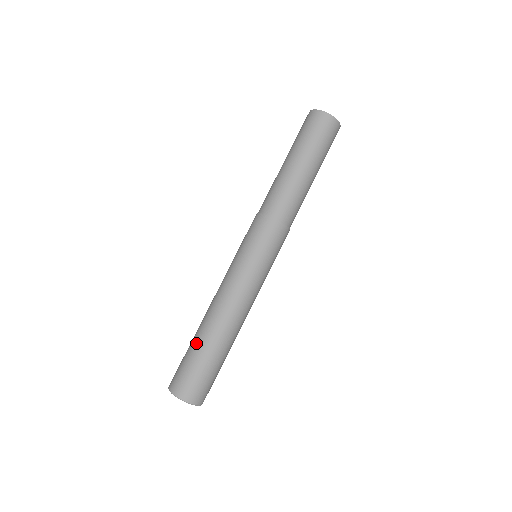
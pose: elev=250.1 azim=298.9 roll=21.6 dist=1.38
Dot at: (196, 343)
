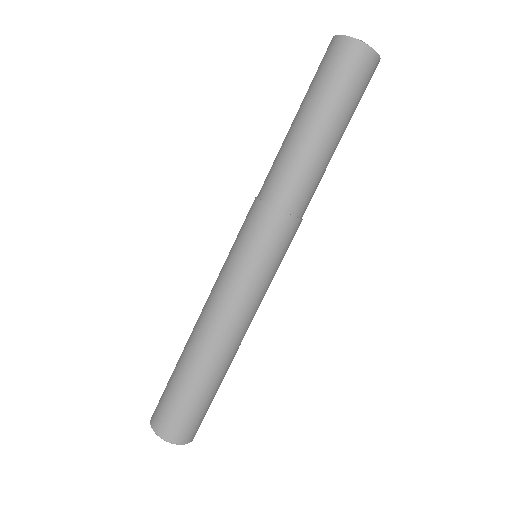
Dot at: (185, 377)
